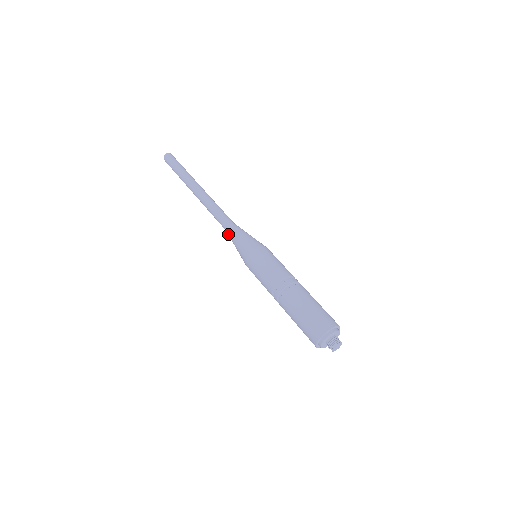
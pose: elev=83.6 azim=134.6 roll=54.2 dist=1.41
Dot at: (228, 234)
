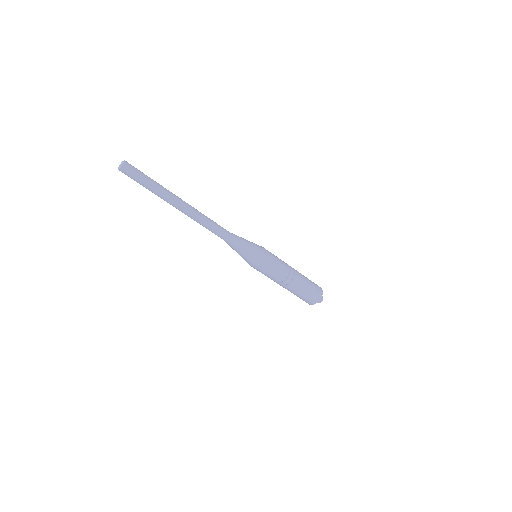
Dot at: (229, 244)
